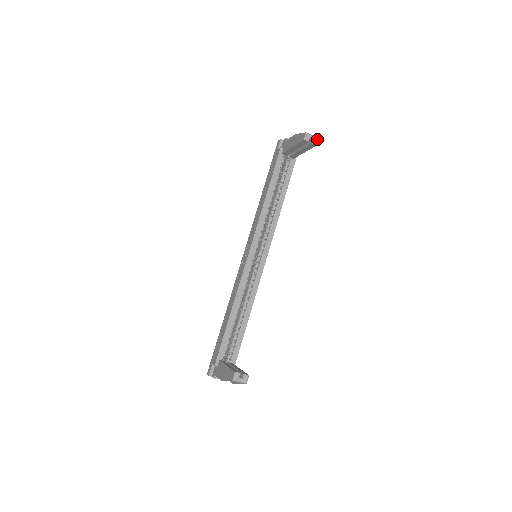
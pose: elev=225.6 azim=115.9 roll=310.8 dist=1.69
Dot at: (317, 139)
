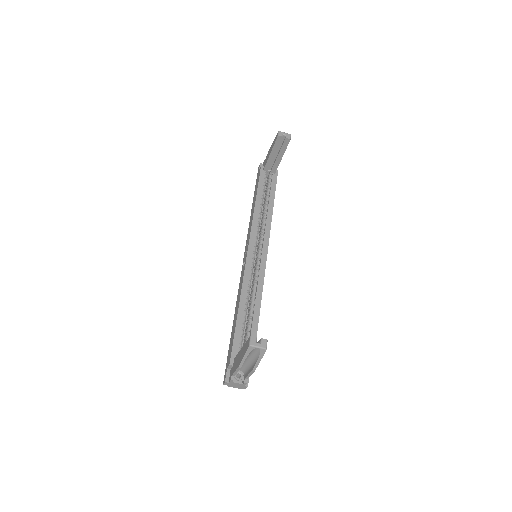
Dot at: (290, 135)
